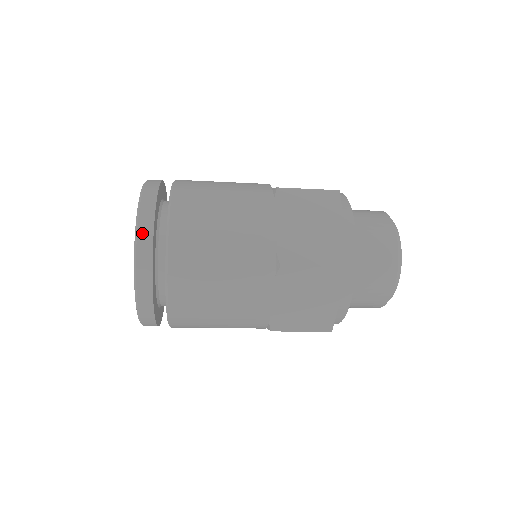
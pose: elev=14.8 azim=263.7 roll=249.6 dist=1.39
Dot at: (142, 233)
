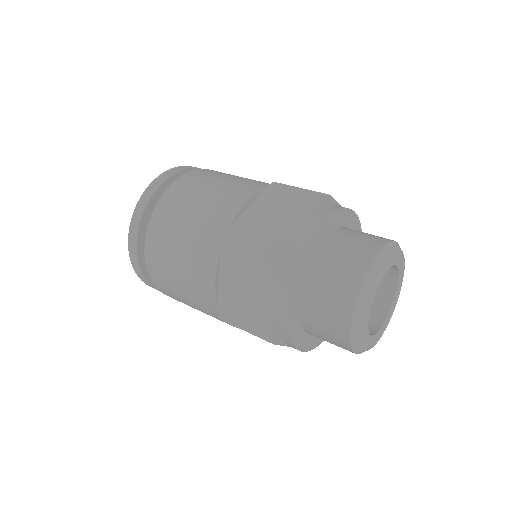
Dot at: (132, 259)
